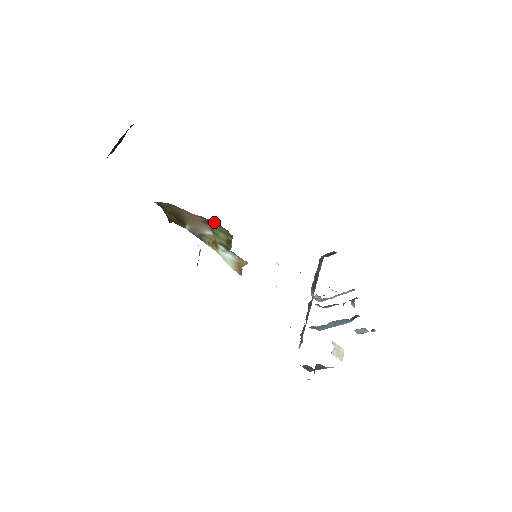
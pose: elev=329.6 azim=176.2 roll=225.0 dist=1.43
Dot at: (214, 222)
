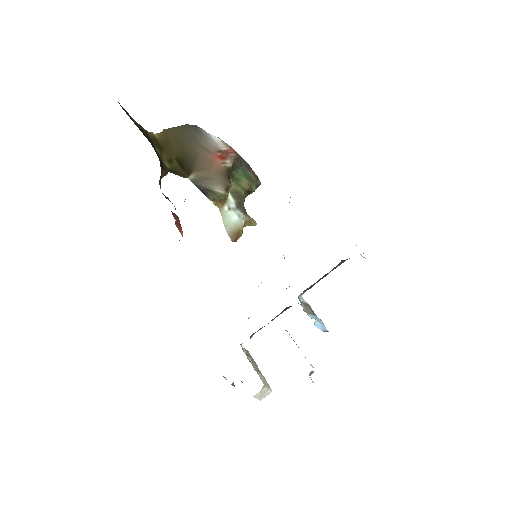
Dot at: (245, 162)
